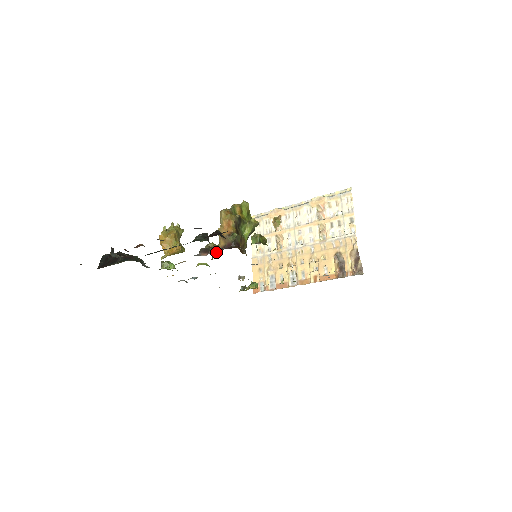
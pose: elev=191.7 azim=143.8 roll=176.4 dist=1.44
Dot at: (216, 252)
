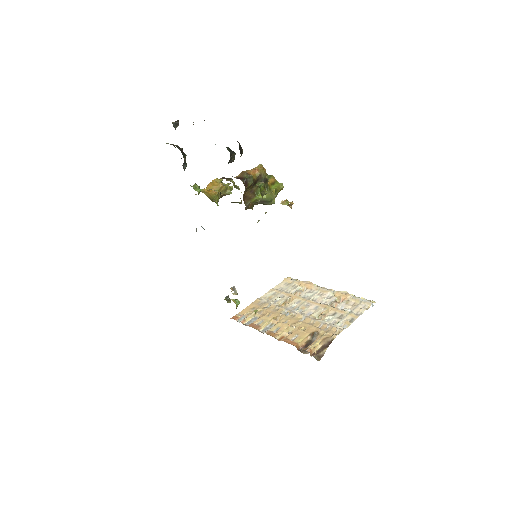
Dot at: (229, 180)
